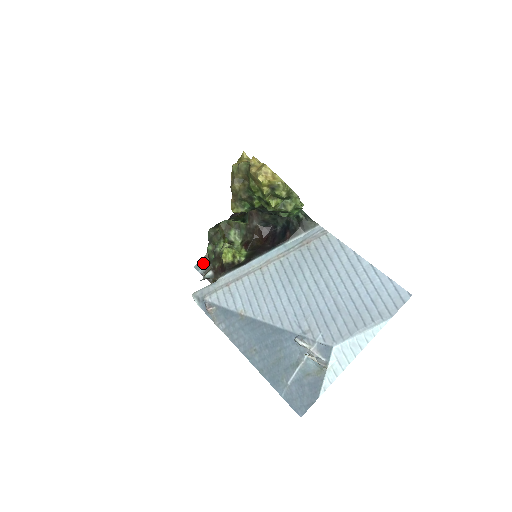
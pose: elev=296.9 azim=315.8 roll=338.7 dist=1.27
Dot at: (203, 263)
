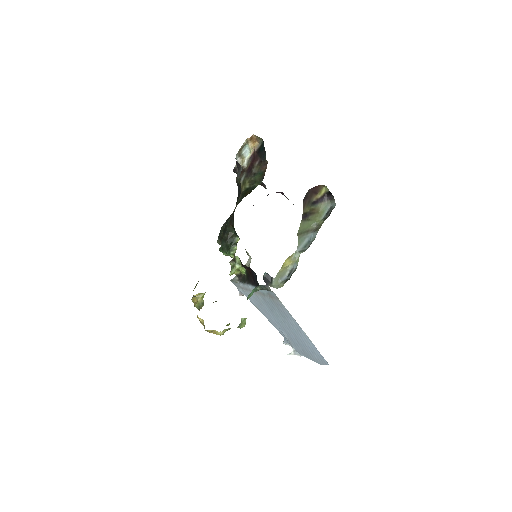
Dot at: occluded
